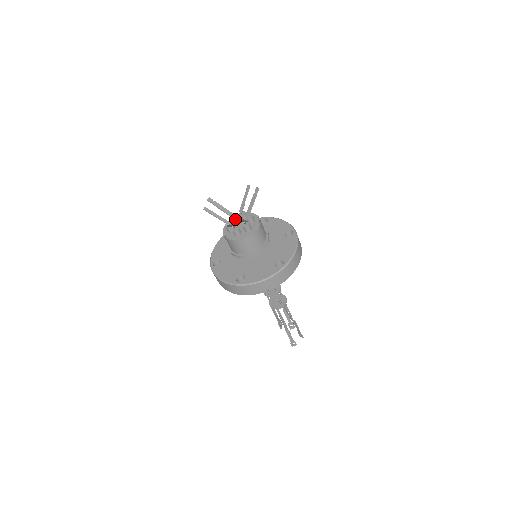
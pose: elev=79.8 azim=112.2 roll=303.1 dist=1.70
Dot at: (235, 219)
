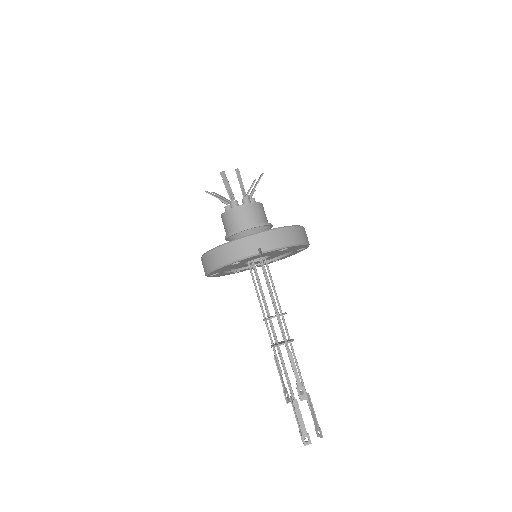
Dot at: occluded
